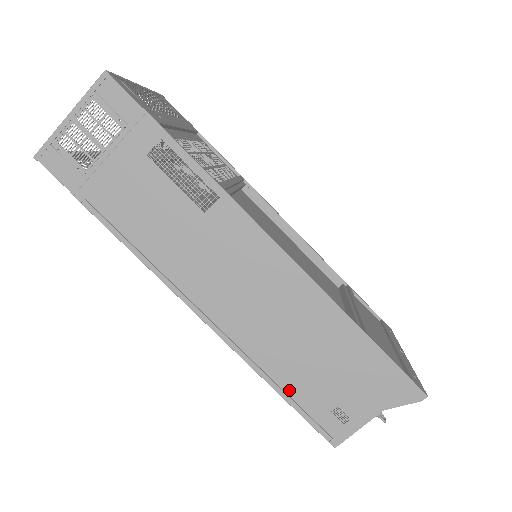
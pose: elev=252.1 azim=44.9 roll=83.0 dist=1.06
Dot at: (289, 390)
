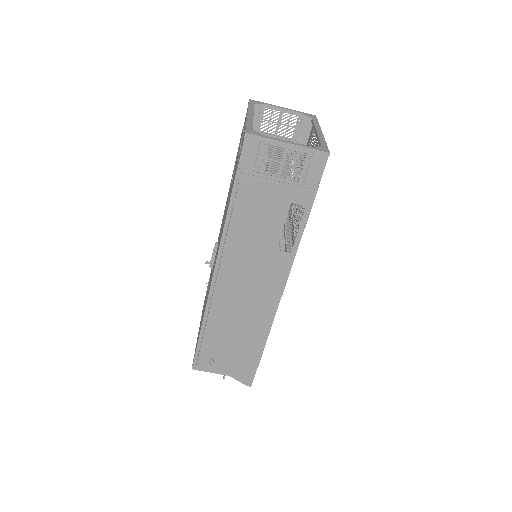
Dot at: (206, 336)
